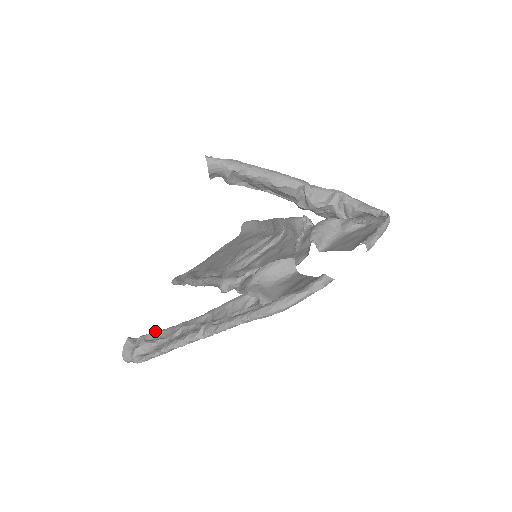
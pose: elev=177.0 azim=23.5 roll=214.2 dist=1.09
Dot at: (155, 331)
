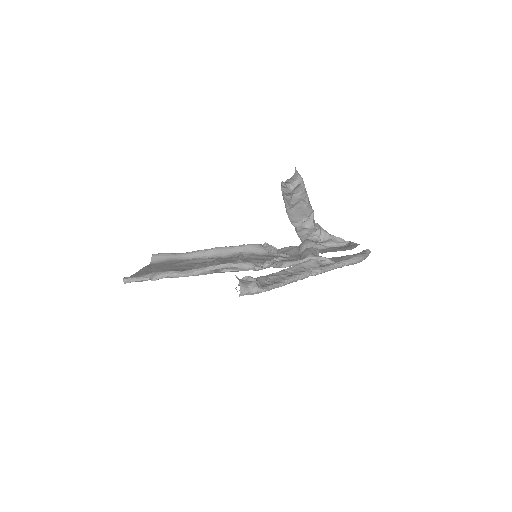
Dot at: occluded
